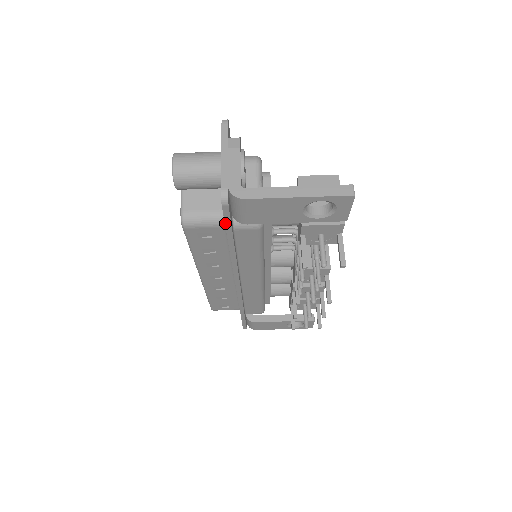
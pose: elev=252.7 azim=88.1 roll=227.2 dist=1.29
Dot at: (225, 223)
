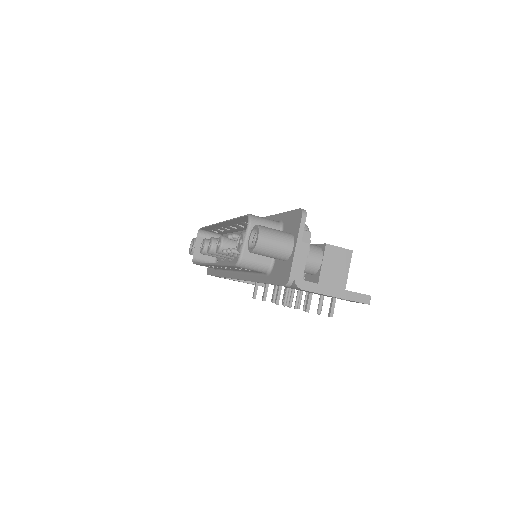
Dot at: (274, 284)
